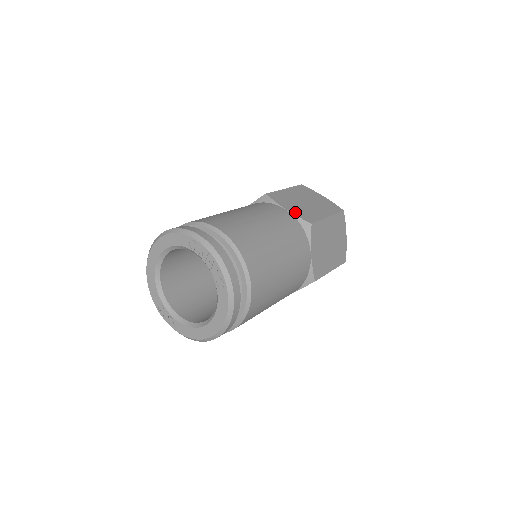
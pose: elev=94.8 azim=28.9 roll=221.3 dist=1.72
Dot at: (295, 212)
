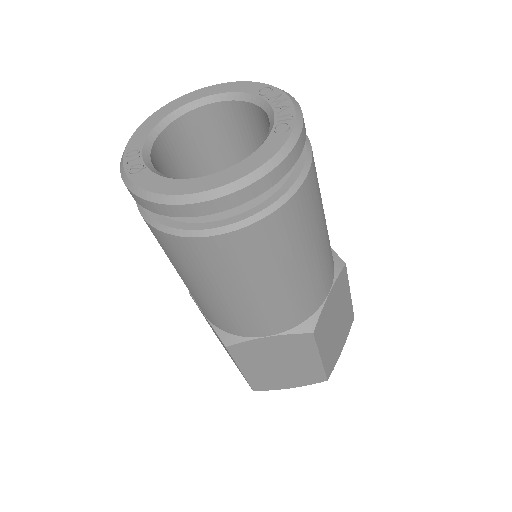
Dot at: occluded
